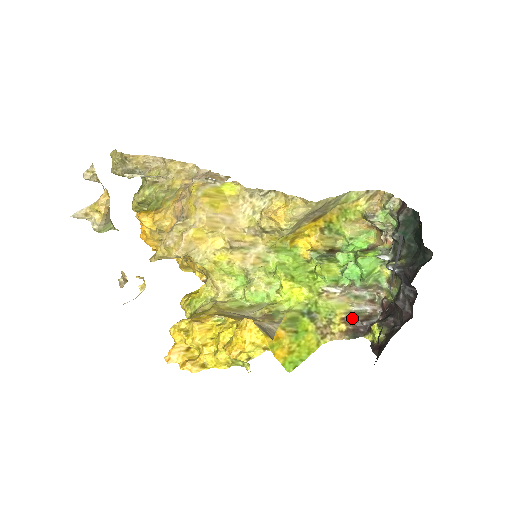
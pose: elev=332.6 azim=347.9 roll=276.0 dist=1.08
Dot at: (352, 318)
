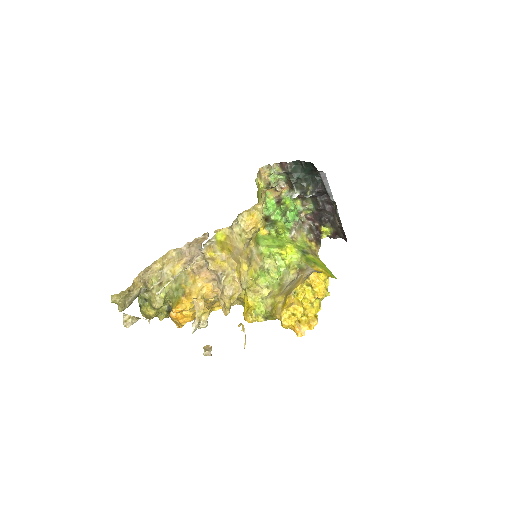
Dot at: (311, 236)
